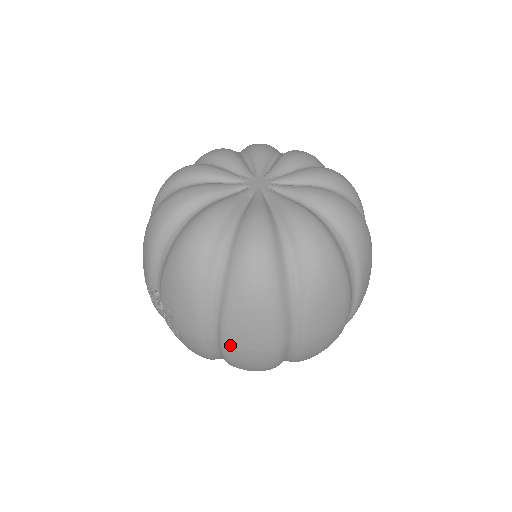
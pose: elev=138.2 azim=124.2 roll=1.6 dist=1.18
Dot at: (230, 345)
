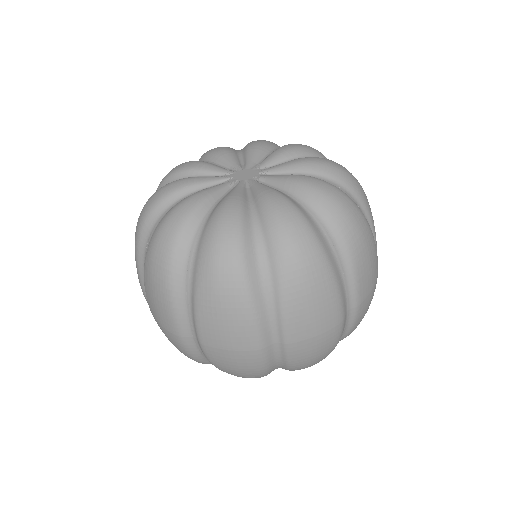
Dot at: (151, 310)
